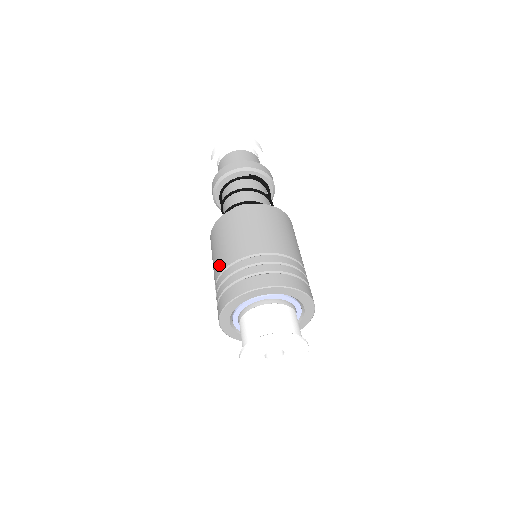
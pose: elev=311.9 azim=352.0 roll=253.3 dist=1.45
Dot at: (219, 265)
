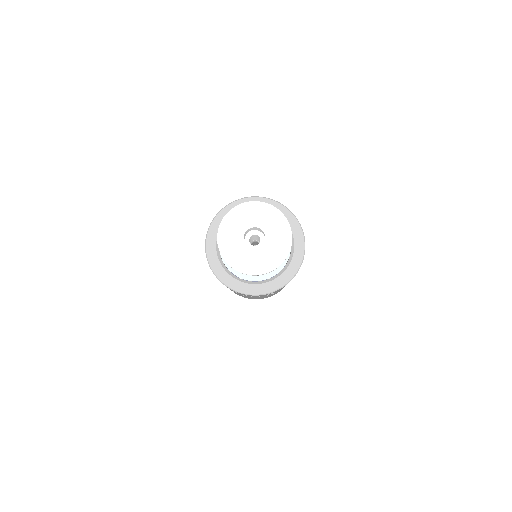
Dot at: occluded
